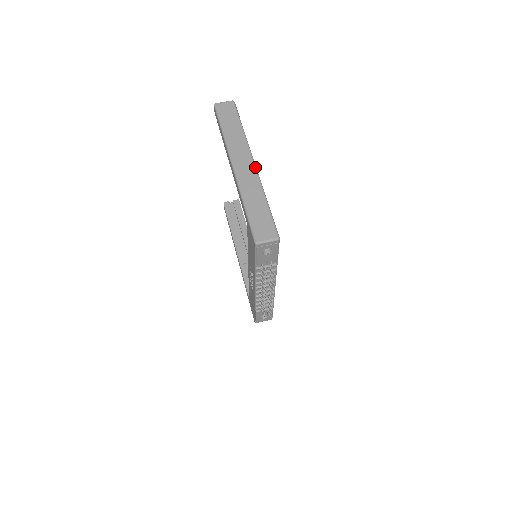
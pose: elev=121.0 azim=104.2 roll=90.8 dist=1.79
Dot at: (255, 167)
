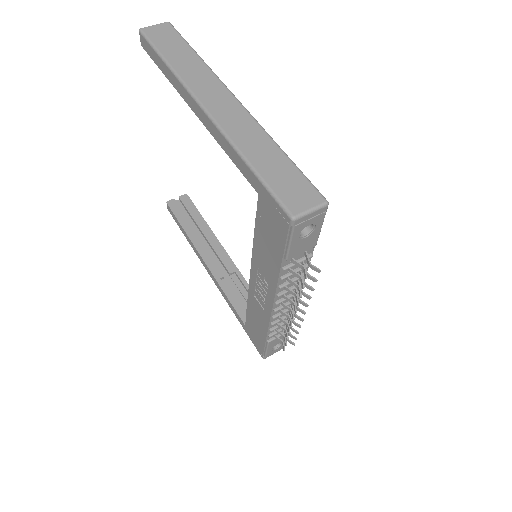
Dot at: (241, 104)
